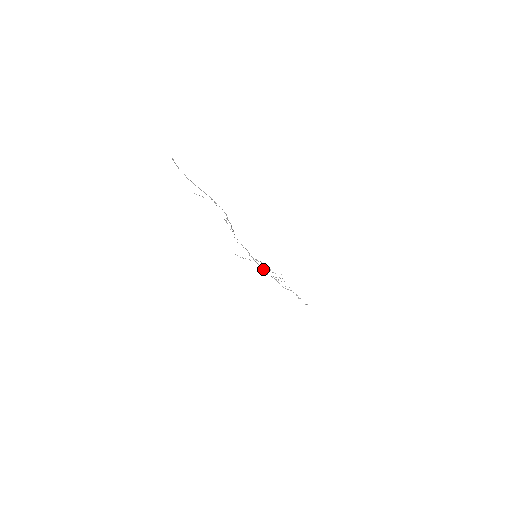
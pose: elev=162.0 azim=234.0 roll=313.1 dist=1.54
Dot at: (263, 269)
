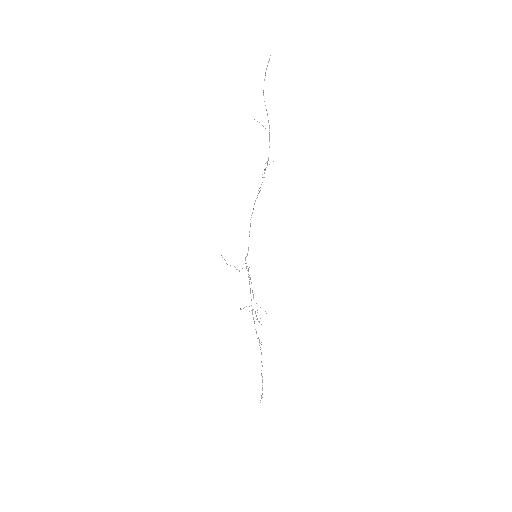
Dot at: occluded
